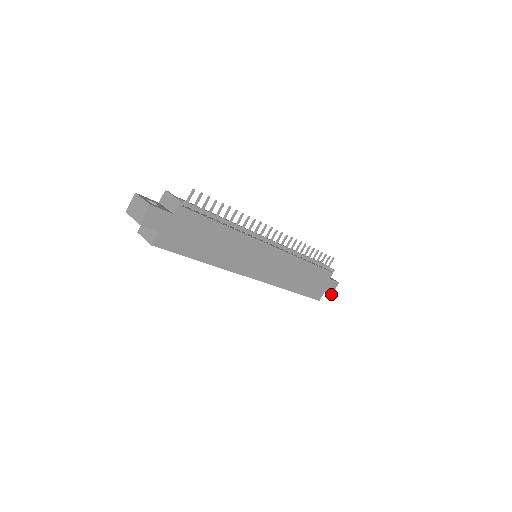
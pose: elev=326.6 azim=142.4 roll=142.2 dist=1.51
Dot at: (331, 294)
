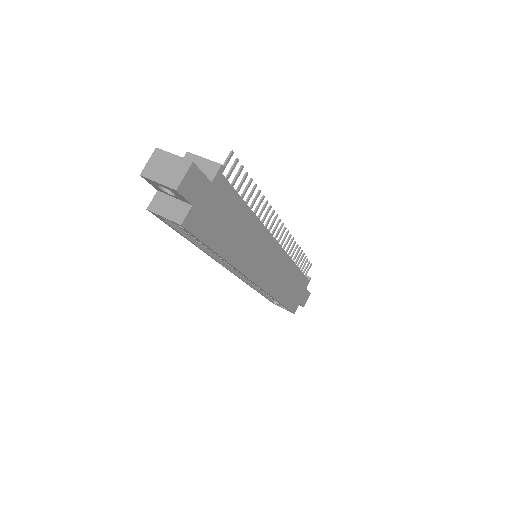
Dot at: (303, 306)
